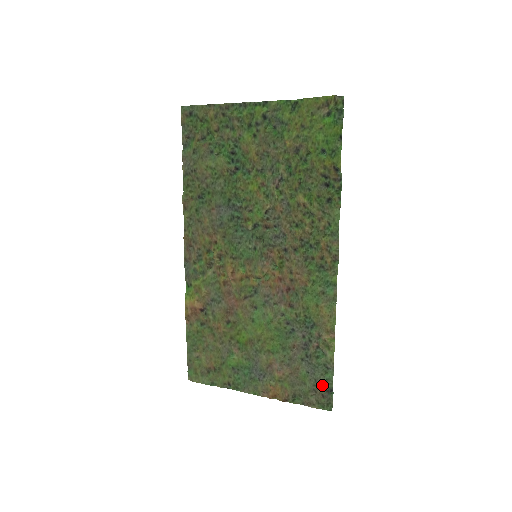
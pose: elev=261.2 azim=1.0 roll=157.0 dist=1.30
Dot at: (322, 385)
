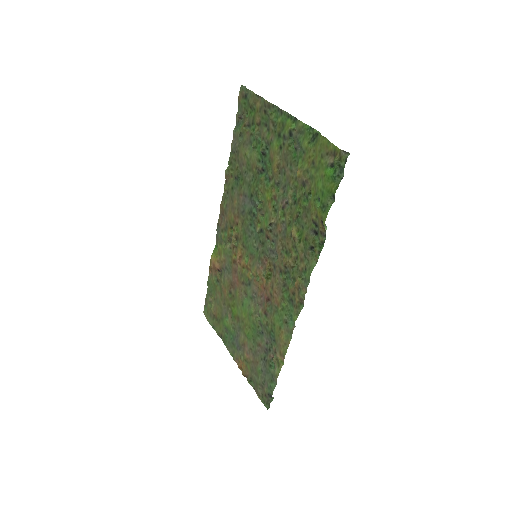
Dot at: (267, 387)
